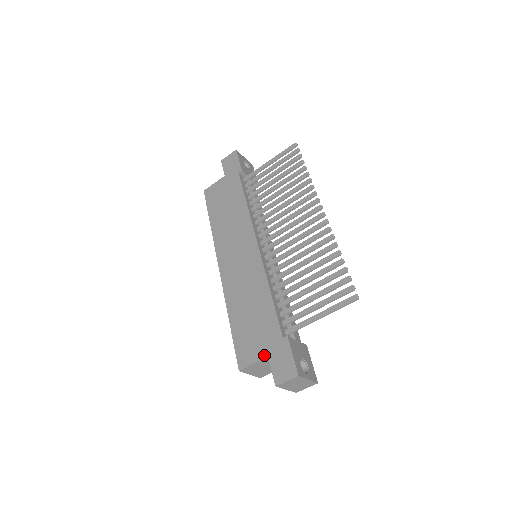
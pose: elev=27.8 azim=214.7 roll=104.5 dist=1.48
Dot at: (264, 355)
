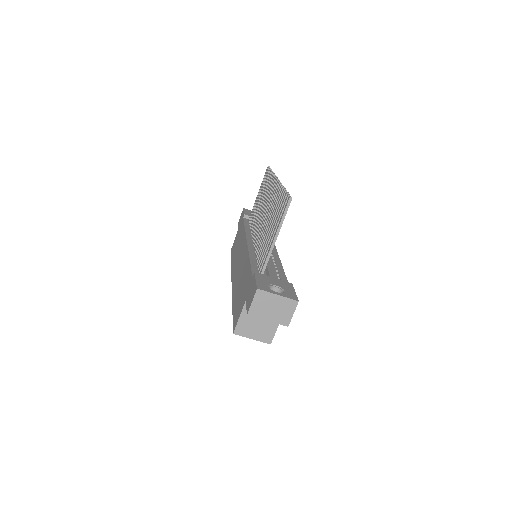
Dot at: (244, 302)
